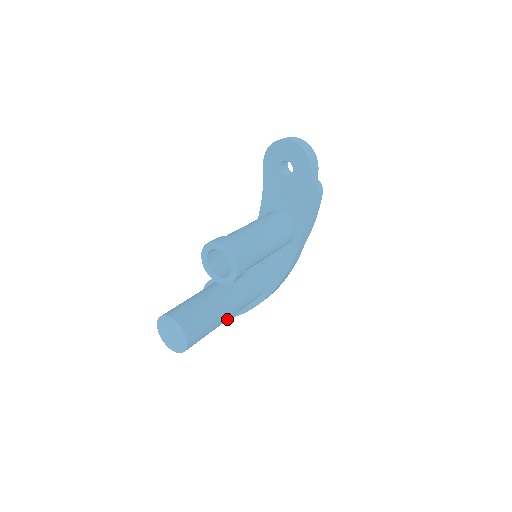
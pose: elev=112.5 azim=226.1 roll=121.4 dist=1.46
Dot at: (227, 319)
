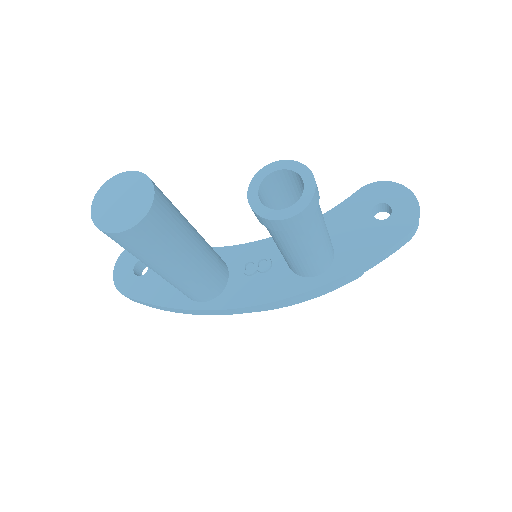
Dot at: (169, 273)
